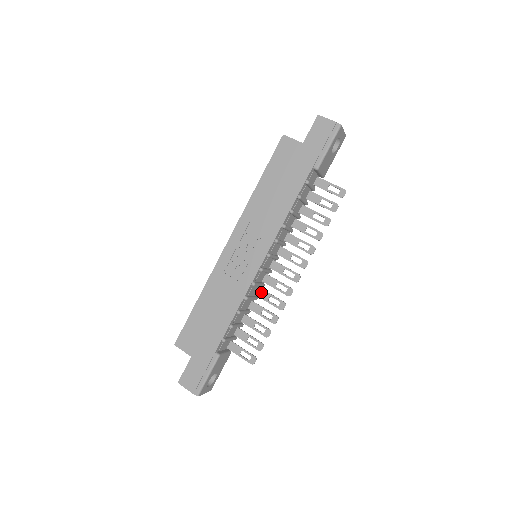
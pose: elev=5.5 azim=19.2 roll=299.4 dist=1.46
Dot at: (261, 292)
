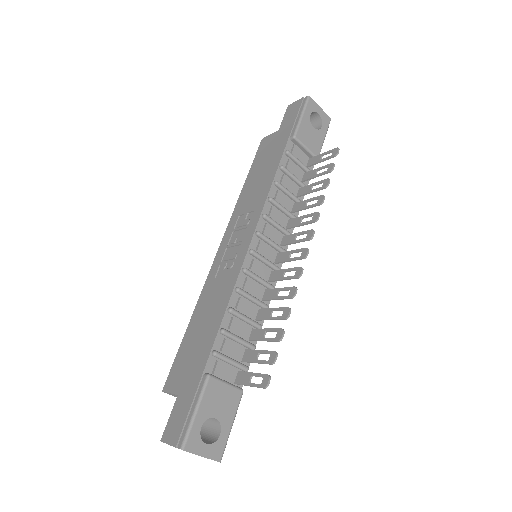
Dot at: (268, 293)
